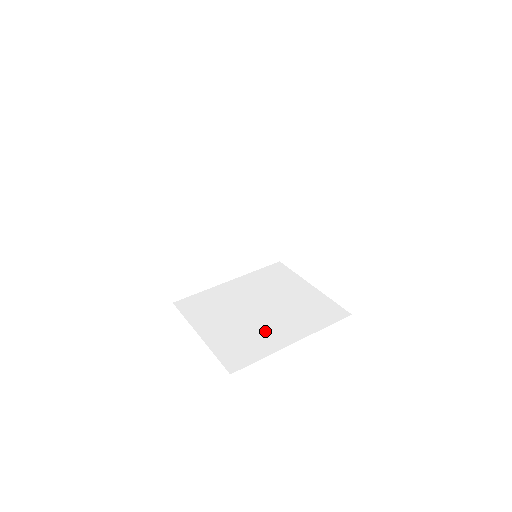
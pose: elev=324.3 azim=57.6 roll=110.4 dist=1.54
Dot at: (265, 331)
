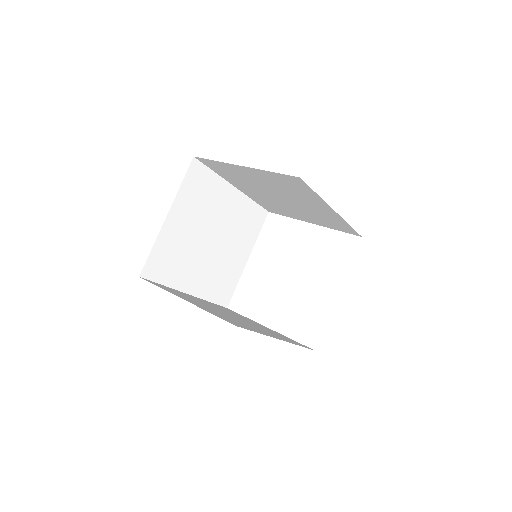
Dot at: occluded
